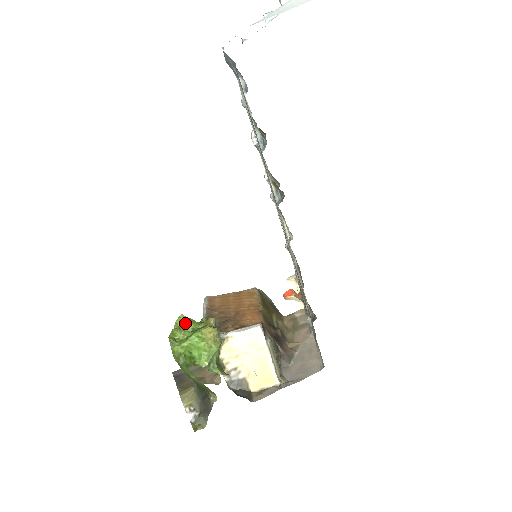
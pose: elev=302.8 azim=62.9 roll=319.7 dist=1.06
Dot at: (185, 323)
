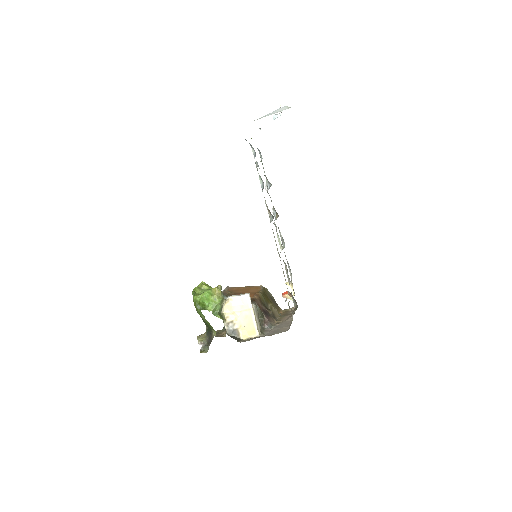
Dot at: (203, 285)
